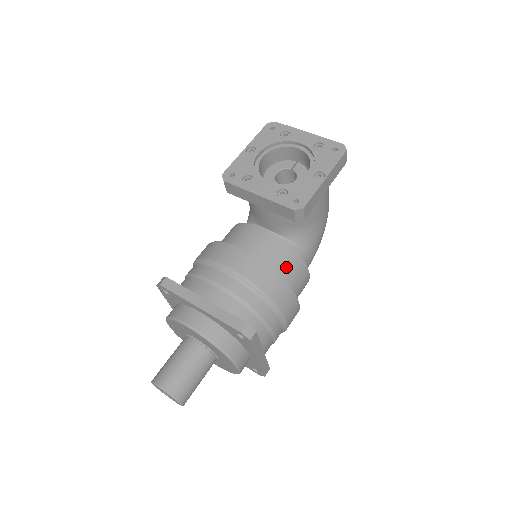
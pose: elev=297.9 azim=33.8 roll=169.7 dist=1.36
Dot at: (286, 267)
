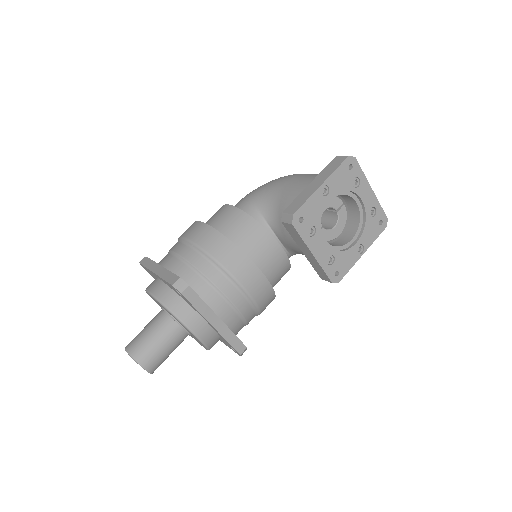
Dot at: (278, 281)
